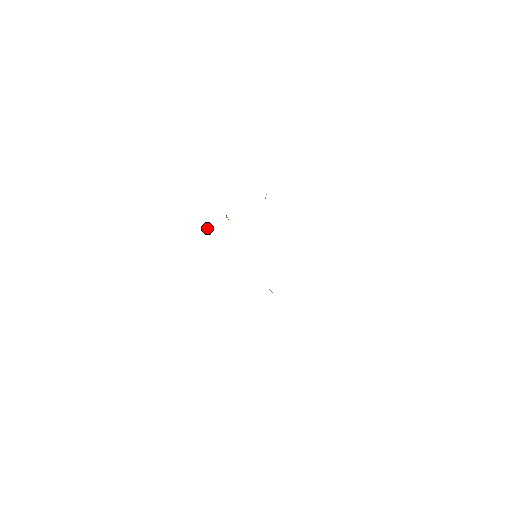
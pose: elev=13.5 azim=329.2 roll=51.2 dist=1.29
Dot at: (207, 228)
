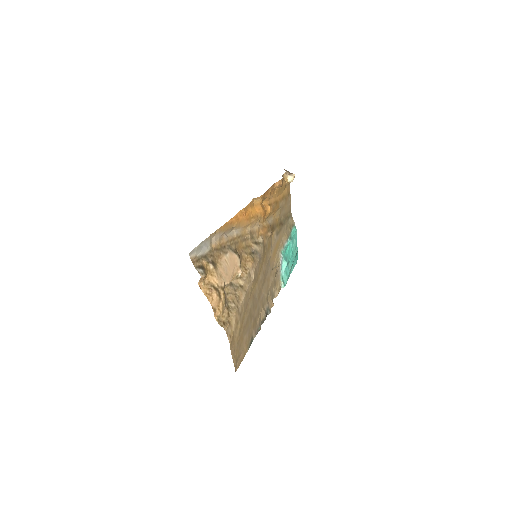
Dot at: (291, 173)
